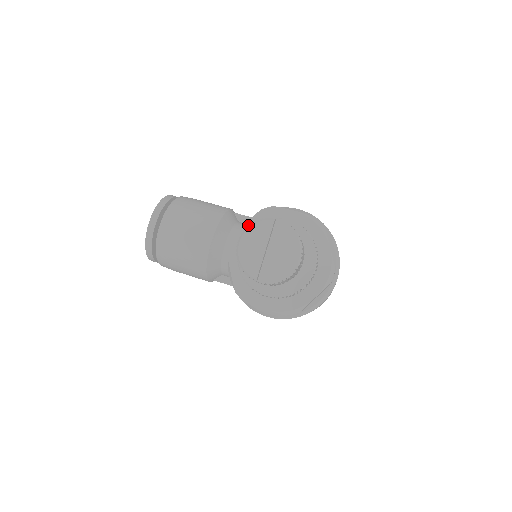
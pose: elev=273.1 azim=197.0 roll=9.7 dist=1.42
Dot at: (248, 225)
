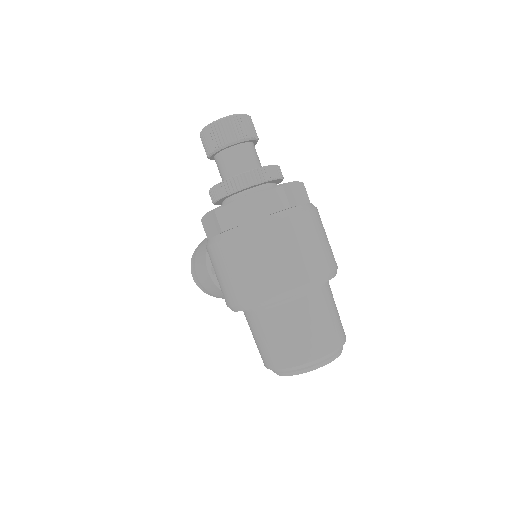
Dot at: occluded
